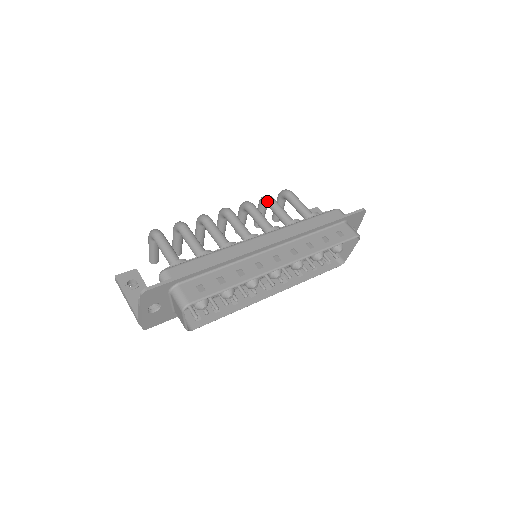
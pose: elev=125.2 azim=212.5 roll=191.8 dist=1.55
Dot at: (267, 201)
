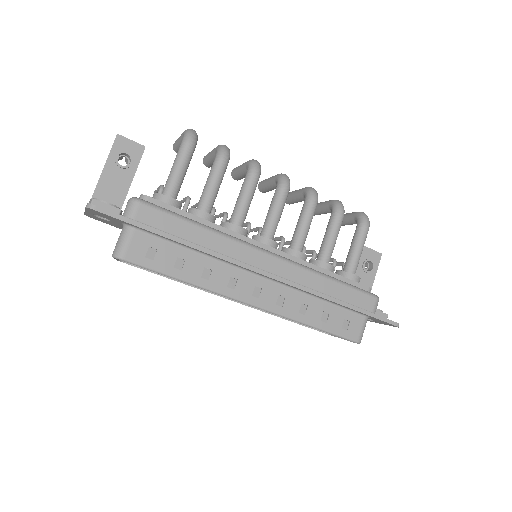
Dot at: (334, 213)
